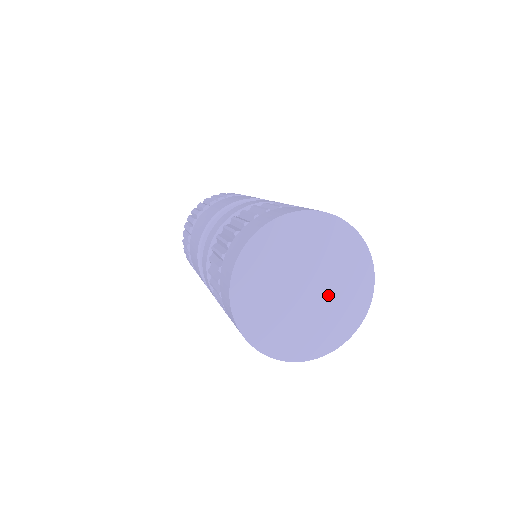
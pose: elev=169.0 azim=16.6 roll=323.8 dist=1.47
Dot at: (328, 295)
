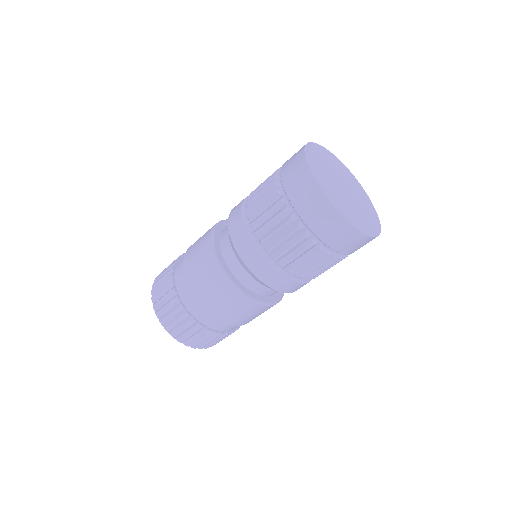
Dot at: (355, 195)
